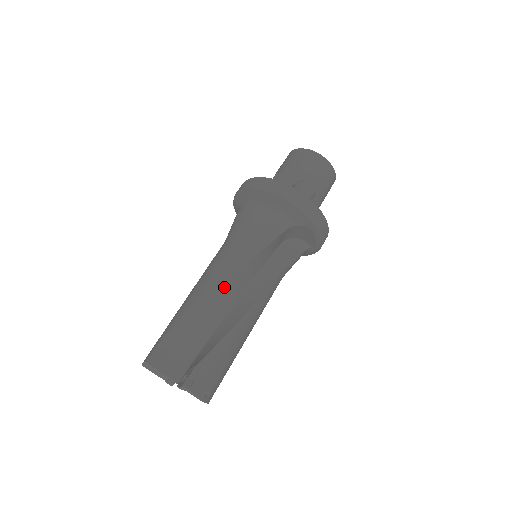
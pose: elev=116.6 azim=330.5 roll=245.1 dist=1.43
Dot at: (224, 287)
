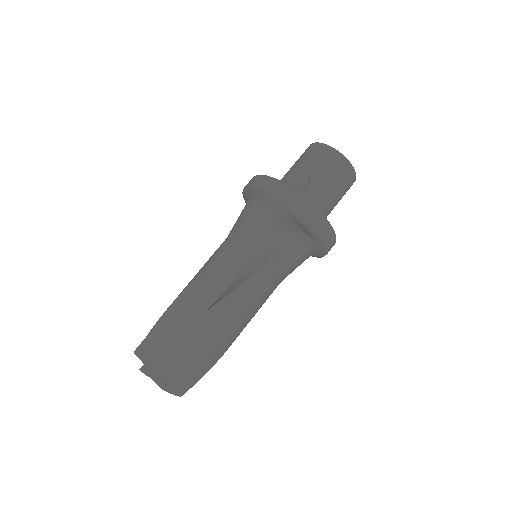
Dot at: (202, 282)
